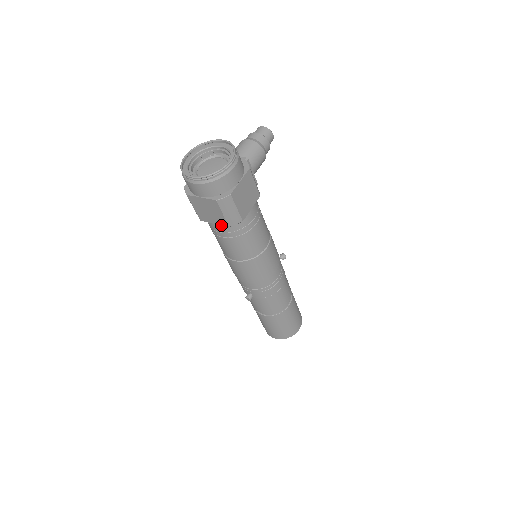
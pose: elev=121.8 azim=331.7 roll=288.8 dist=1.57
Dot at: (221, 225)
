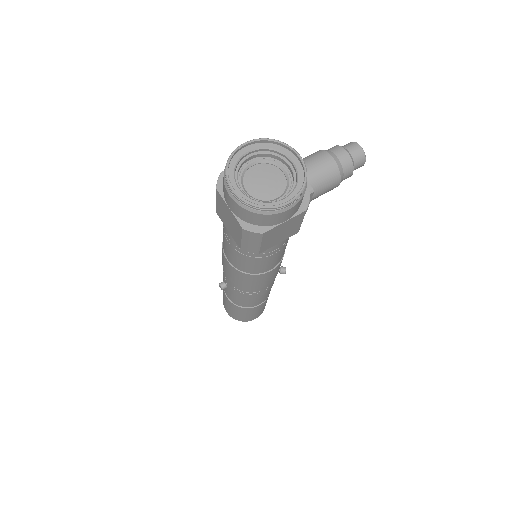
Dot at: (234, 238)
